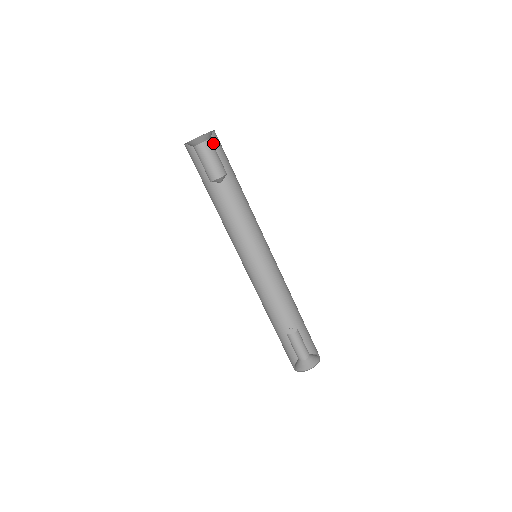
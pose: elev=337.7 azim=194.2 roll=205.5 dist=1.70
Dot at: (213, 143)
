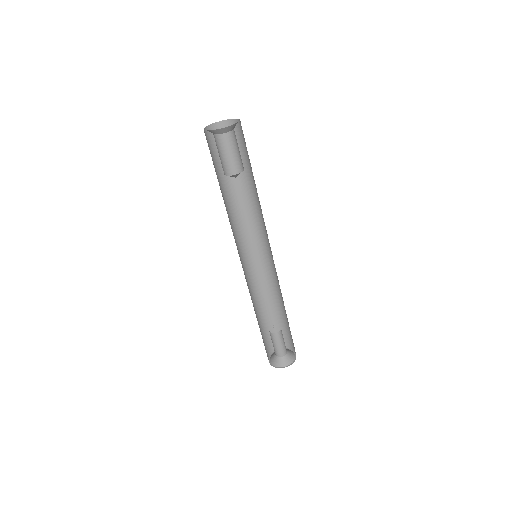
Dot at: occluded
